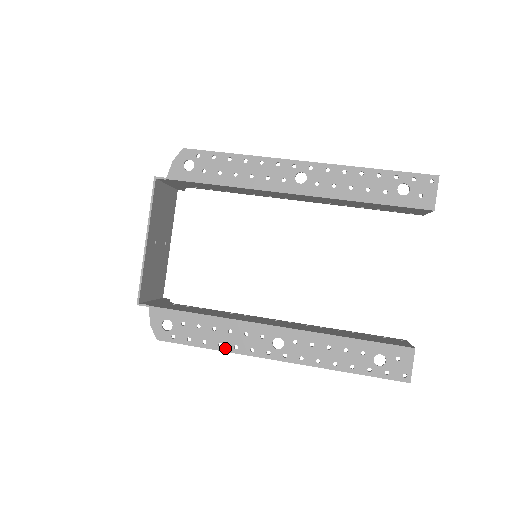
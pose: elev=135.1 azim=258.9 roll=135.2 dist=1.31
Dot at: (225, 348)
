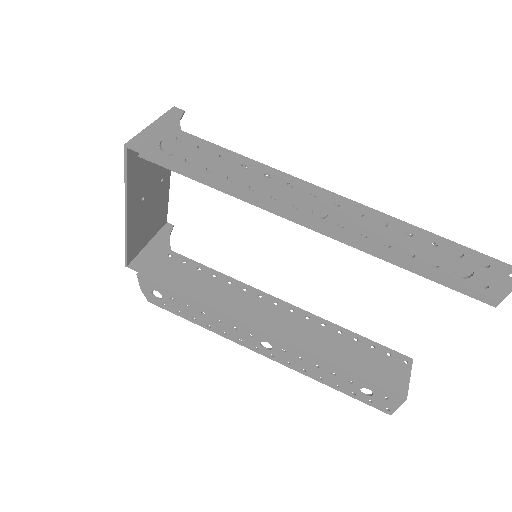
Dot at: (214, 330)
